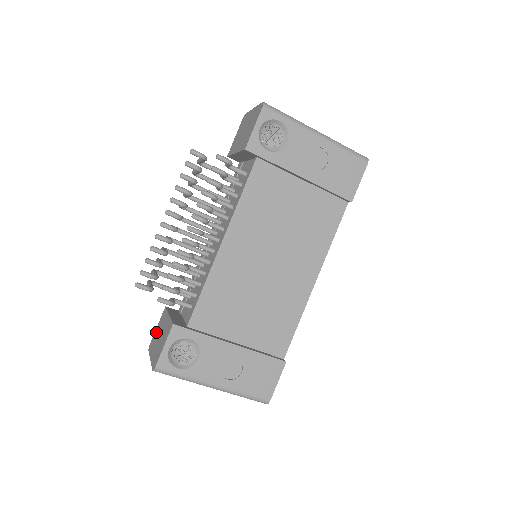
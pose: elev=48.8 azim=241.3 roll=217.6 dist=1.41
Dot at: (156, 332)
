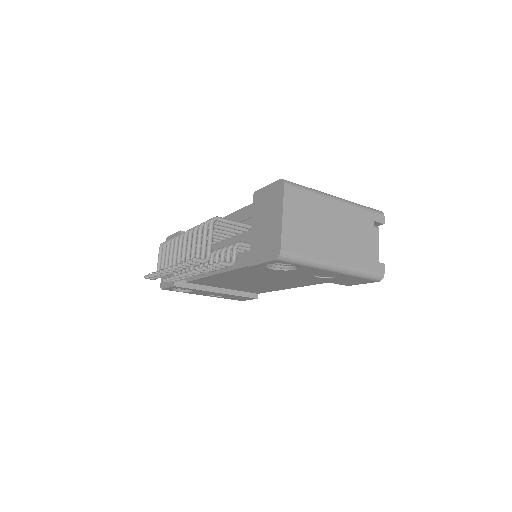
Dot at: occluded
